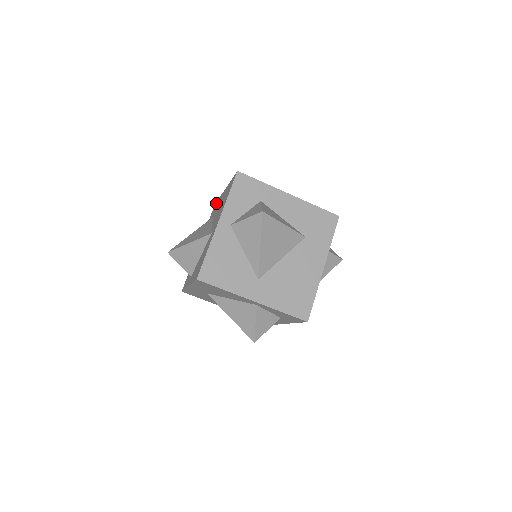
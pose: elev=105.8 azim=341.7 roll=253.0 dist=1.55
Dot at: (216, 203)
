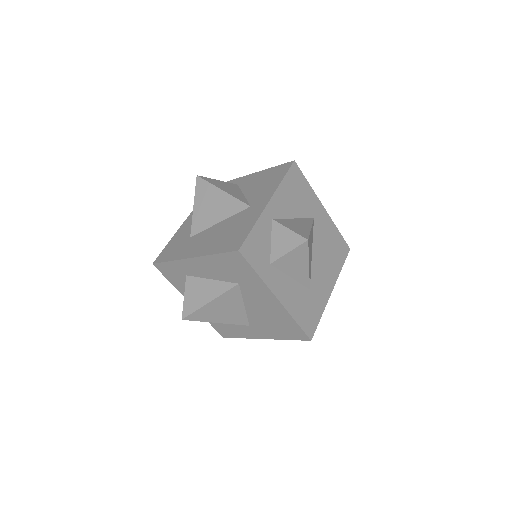
Dot at: occluded
